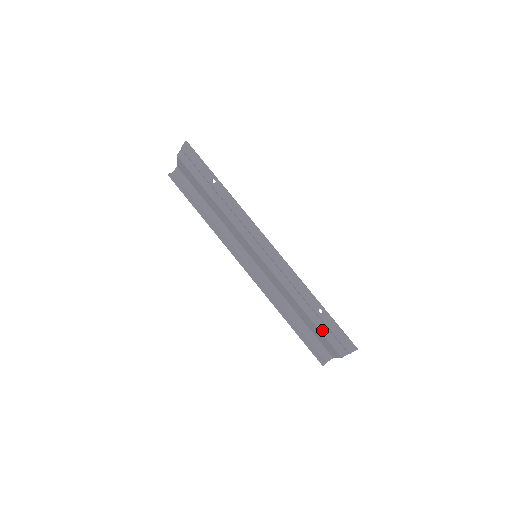
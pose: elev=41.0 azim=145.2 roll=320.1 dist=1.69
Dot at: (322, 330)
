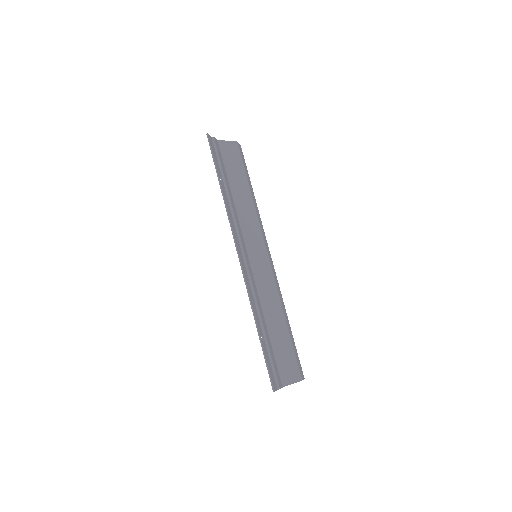
Dot at: (272, 354)
